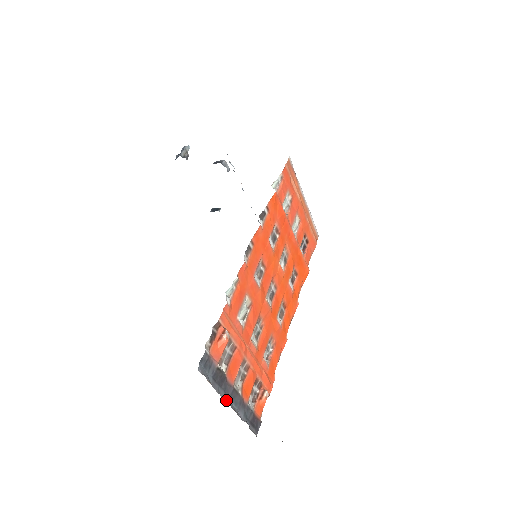
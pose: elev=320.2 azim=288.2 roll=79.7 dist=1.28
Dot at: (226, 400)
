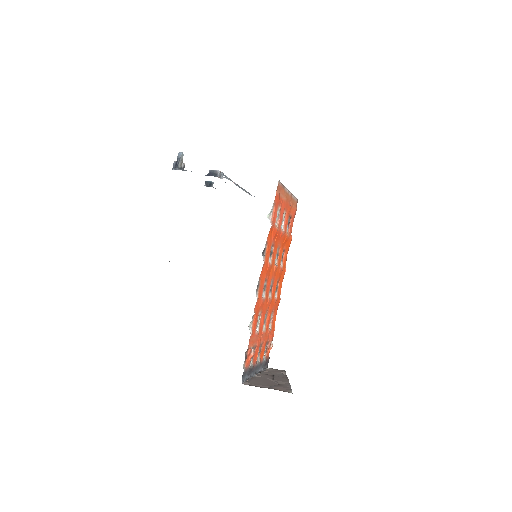
Dot at: (254, 375)
